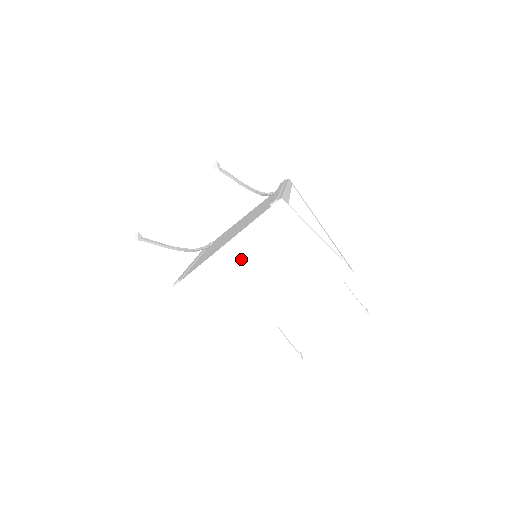
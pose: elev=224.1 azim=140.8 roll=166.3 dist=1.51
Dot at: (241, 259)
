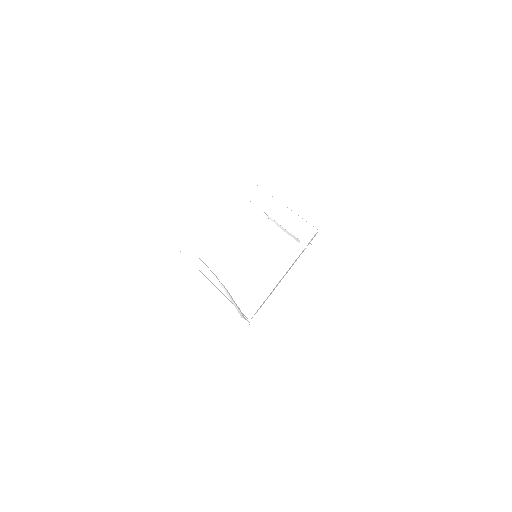
Dot at: occluded
